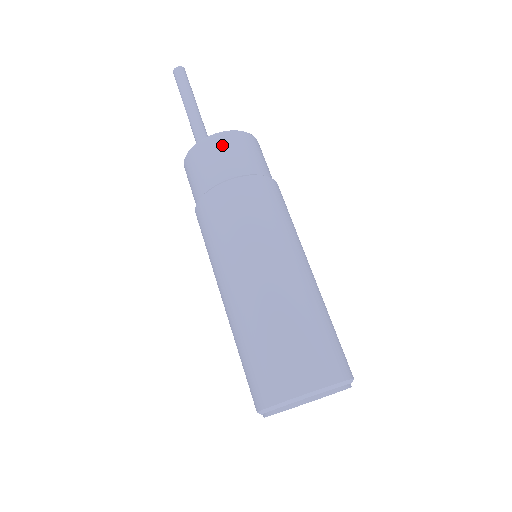
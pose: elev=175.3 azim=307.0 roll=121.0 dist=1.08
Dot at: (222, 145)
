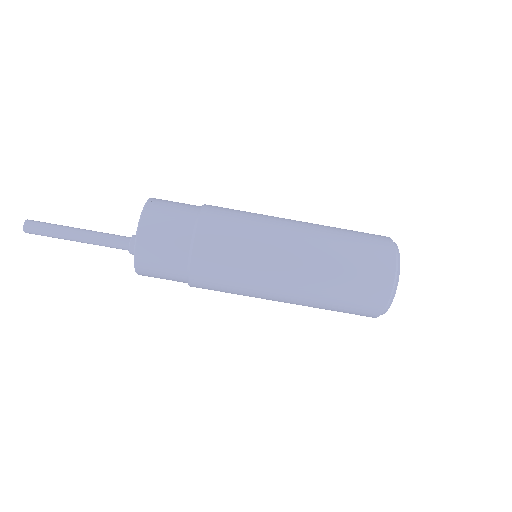
Dot at: (155, 223)
